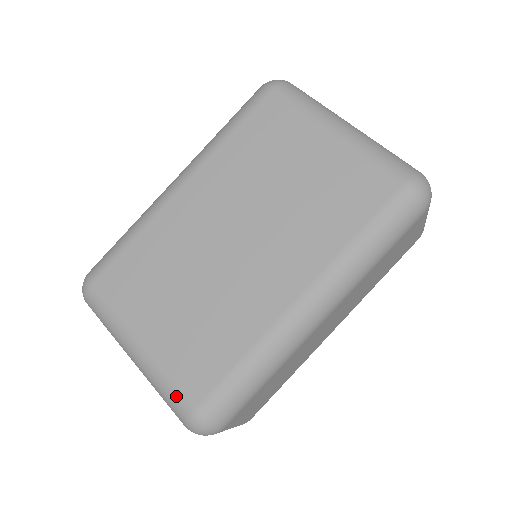
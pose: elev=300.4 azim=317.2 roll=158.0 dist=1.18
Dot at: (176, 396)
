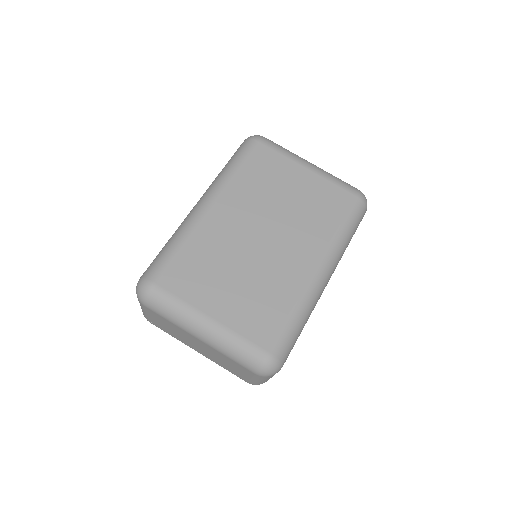
Dot at: (251, 348)
